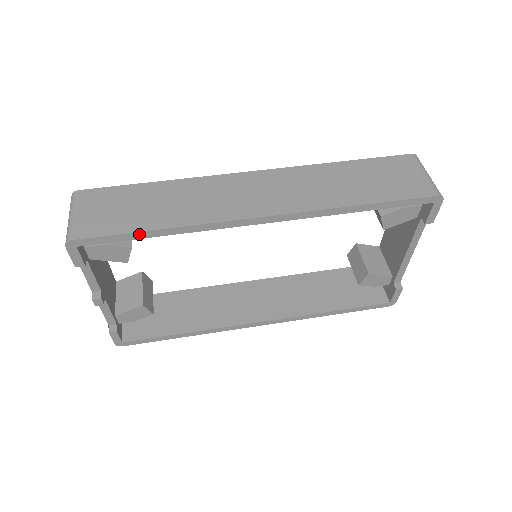
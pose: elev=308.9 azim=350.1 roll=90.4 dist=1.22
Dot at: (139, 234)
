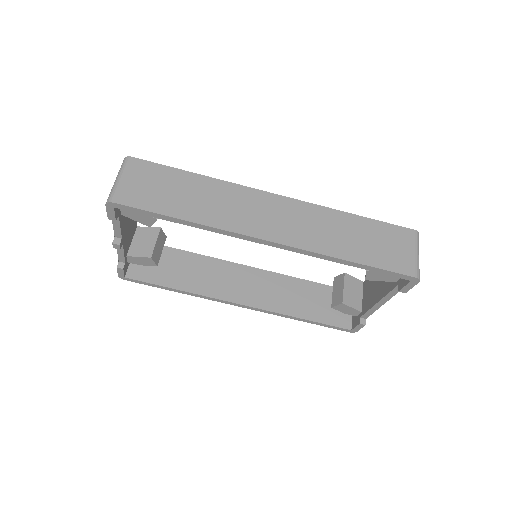
Dot at: (166, 217)
